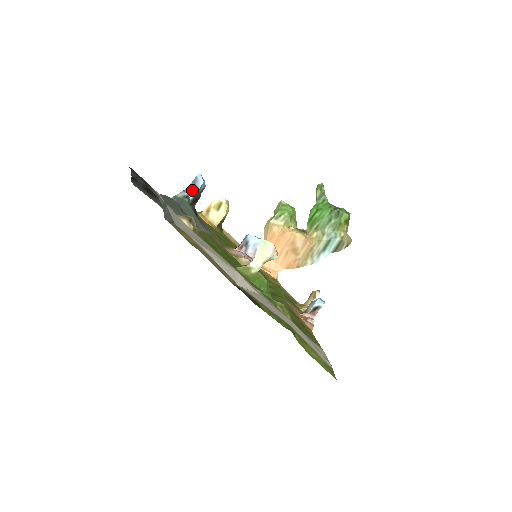
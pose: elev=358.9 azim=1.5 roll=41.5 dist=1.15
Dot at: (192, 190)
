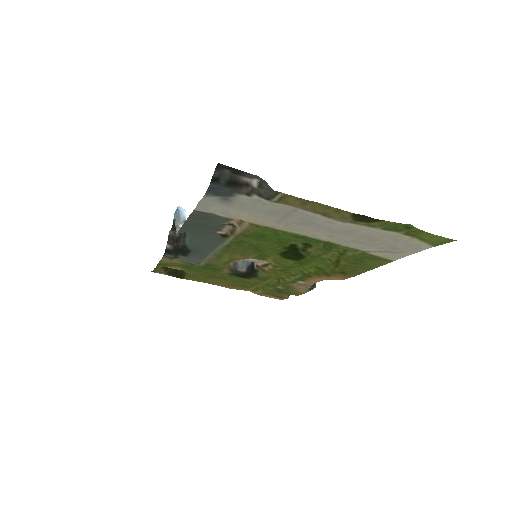
Dot at: (180, 224)
